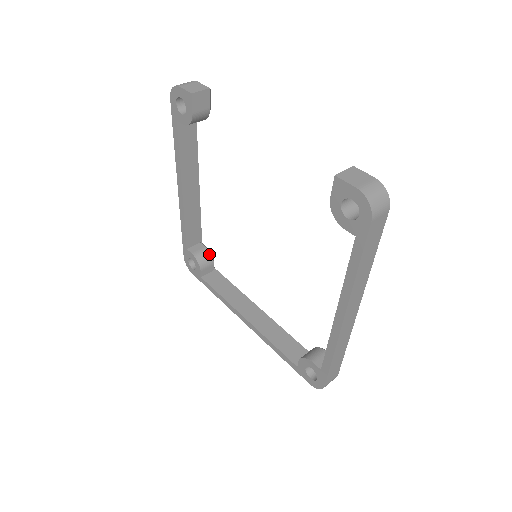
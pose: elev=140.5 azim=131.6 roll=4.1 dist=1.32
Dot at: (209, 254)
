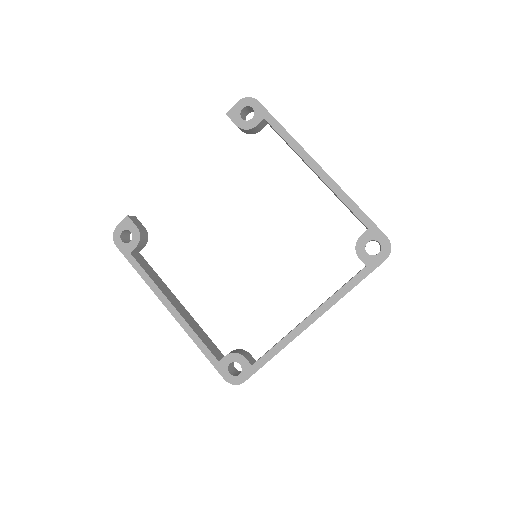
Dot at: (238, 350)
